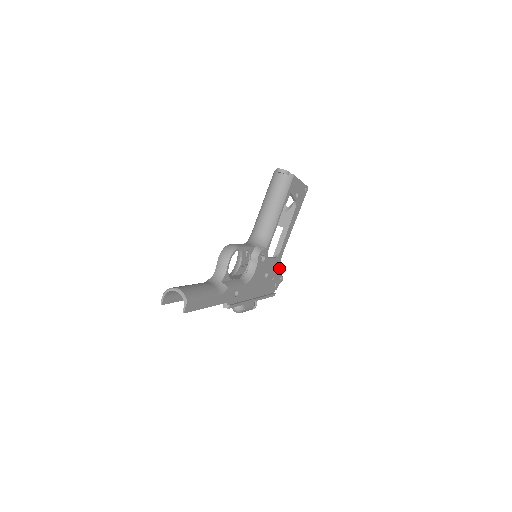
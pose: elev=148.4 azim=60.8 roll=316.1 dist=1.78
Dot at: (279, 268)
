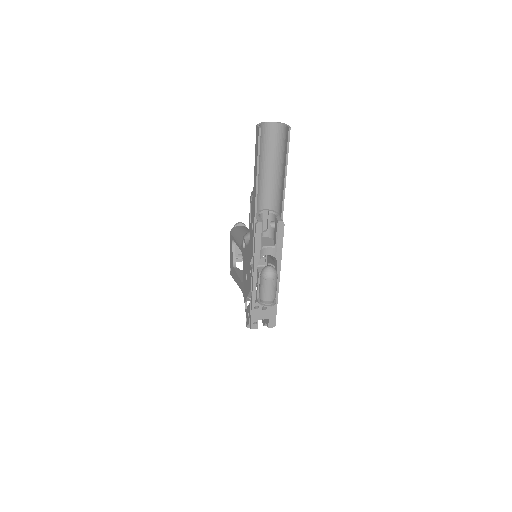
Dot at: occluded
